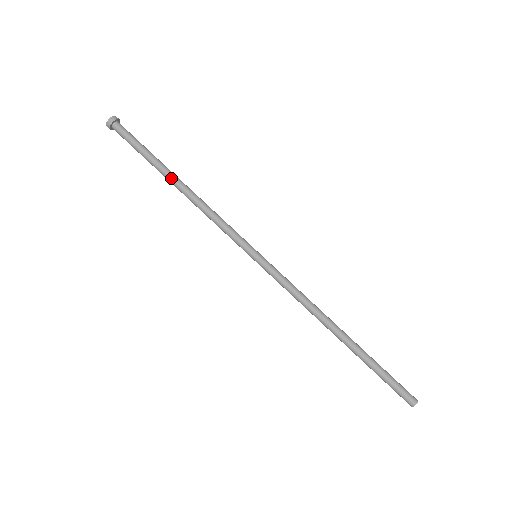
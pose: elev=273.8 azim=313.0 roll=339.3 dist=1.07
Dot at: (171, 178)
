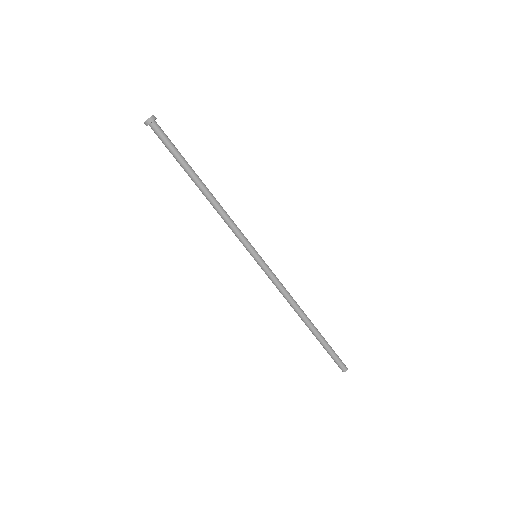
Dot at: (195, 184)
